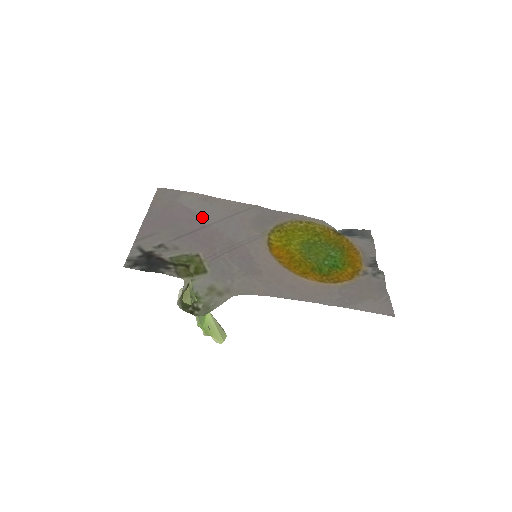
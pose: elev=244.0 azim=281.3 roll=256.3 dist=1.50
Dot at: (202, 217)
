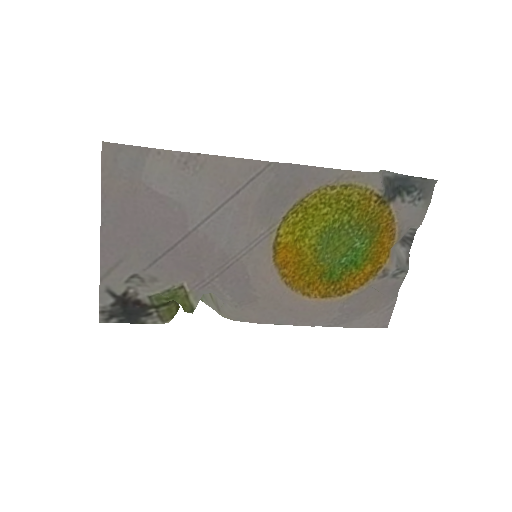
Dot at: (183, 211)
